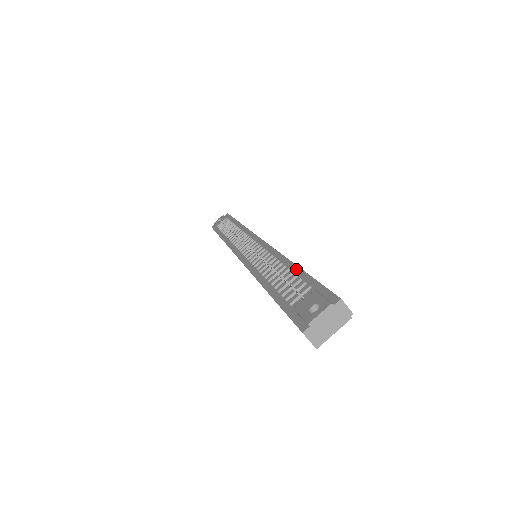
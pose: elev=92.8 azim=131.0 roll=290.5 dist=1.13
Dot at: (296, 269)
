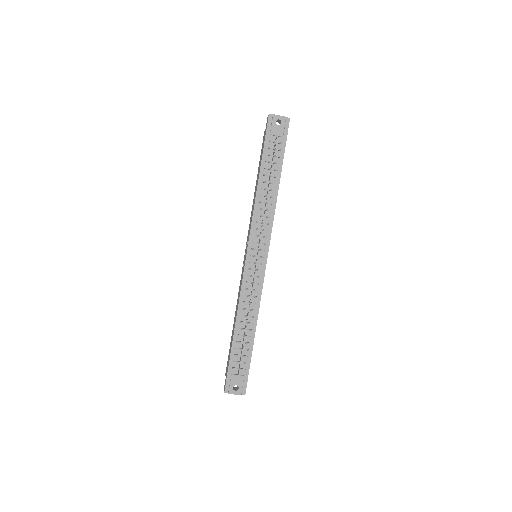
Dot at: (252, 342)
